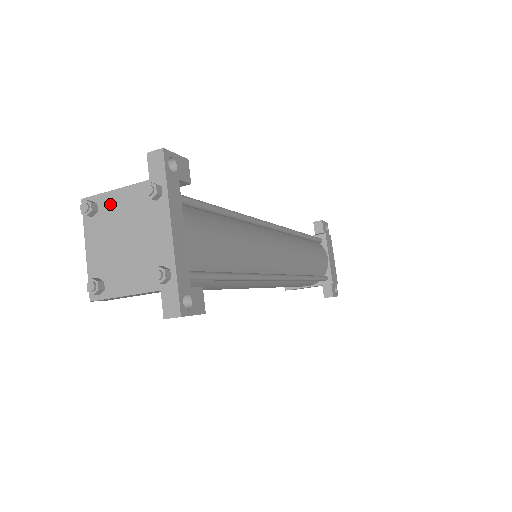
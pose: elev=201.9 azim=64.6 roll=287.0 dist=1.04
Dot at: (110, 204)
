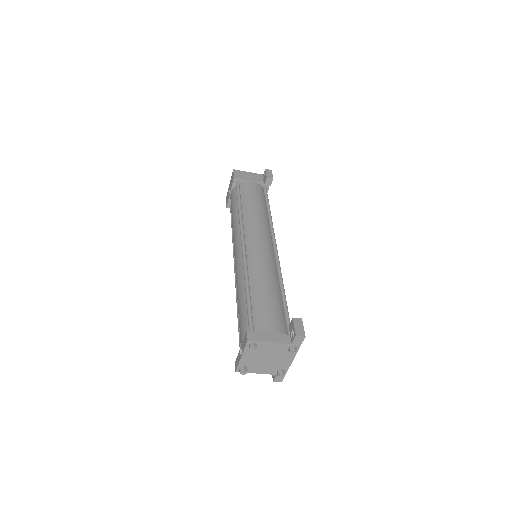
Dot at: (265, 346)
